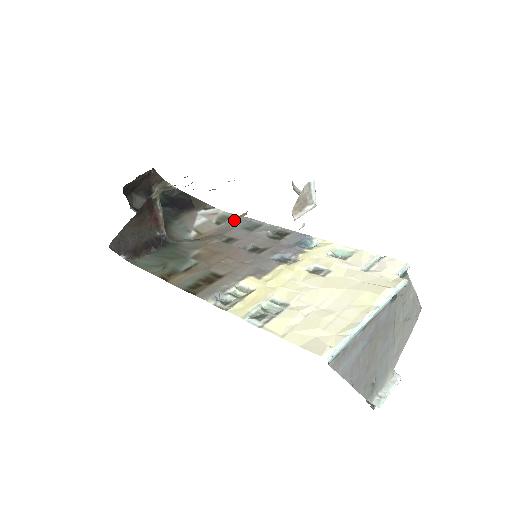
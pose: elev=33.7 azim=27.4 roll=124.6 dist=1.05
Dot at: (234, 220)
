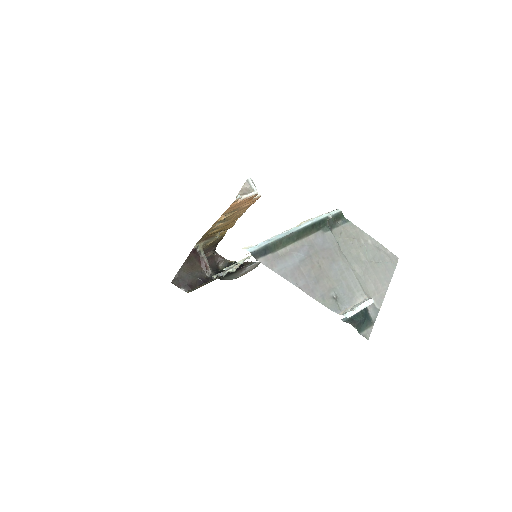
Dot at: occluded
